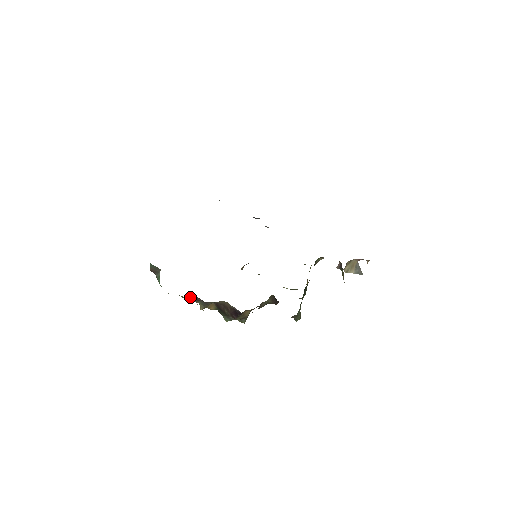
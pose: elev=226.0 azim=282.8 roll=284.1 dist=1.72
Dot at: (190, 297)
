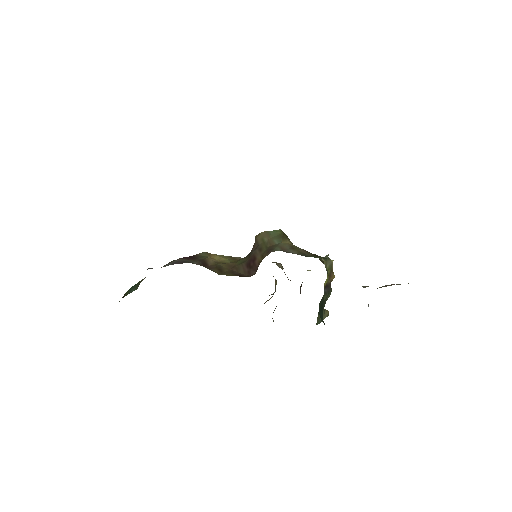
Dot at: occluded
